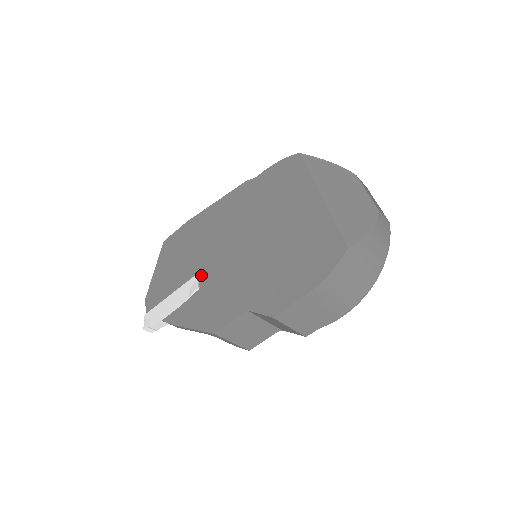
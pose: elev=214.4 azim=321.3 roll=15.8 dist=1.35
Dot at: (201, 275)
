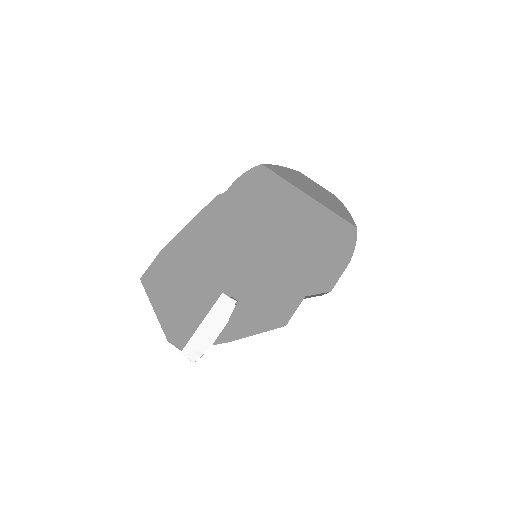
Dot at: (230, 290)
